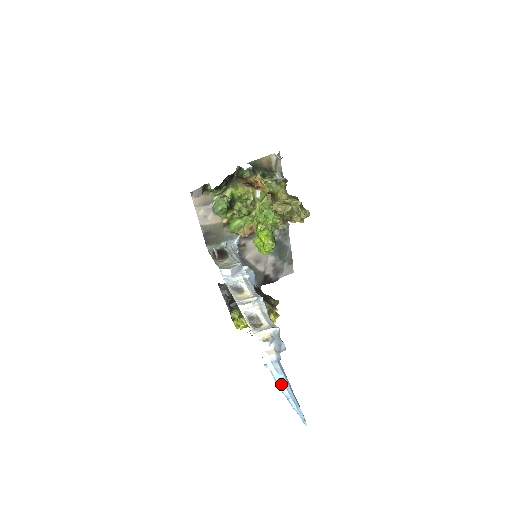
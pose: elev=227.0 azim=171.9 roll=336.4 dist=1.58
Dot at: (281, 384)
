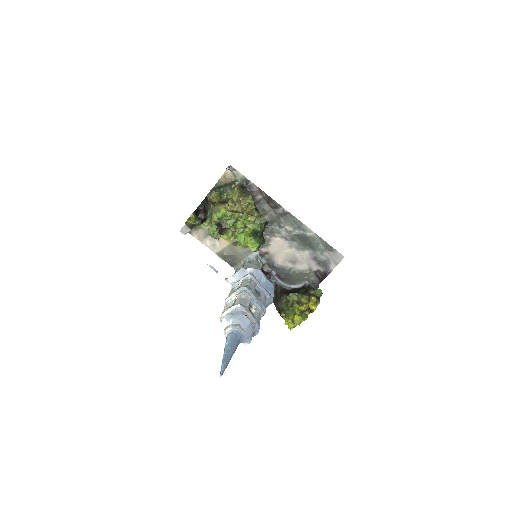
Dot at: (224, 350)
